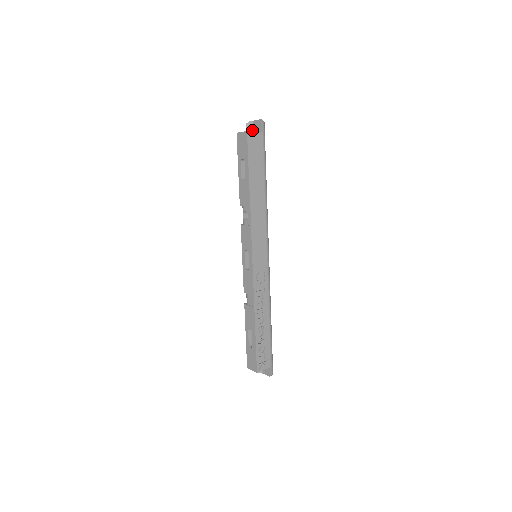
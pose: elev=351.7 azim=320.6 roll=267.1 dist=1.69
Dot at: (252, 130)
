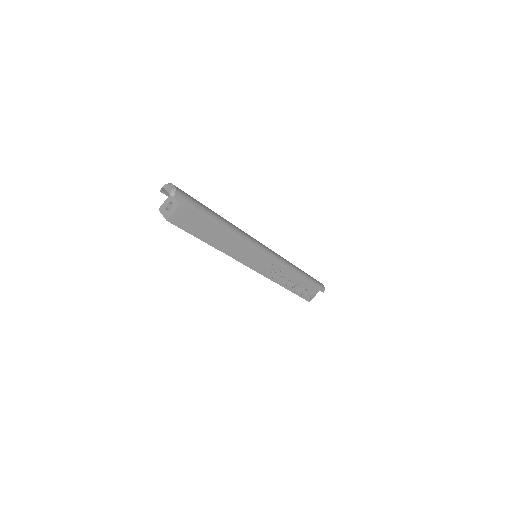
Dot at: occluded
